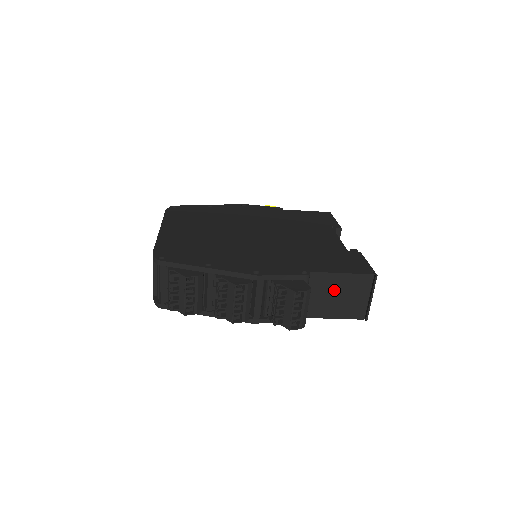
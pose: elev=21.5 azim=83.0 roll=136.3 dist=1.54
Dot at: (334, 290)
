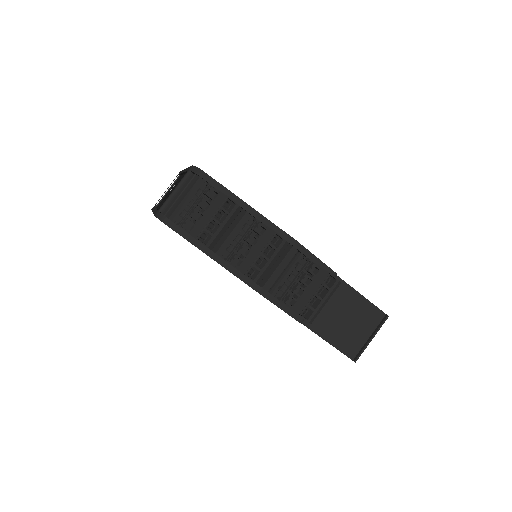
Dot at: (345, 309)
